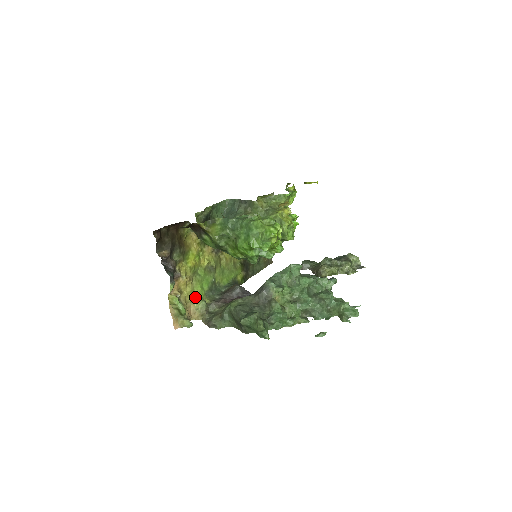
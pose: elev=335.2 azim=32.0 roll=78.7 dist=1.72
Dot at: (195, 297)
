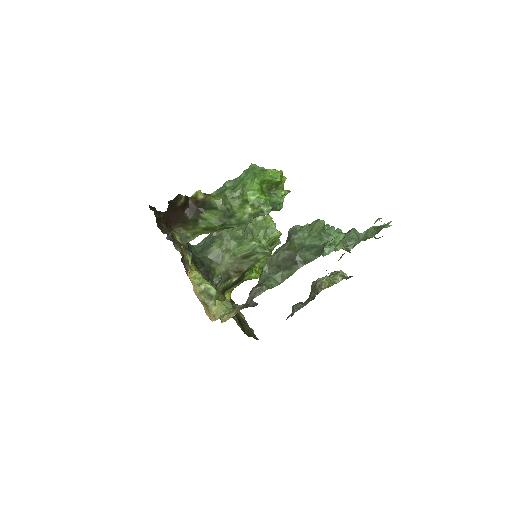
Dot at: occluded
